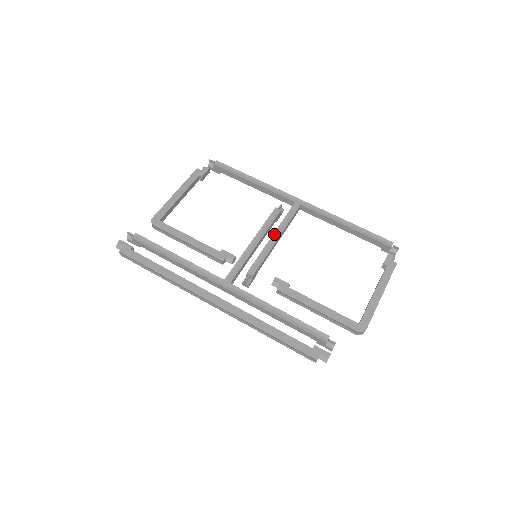
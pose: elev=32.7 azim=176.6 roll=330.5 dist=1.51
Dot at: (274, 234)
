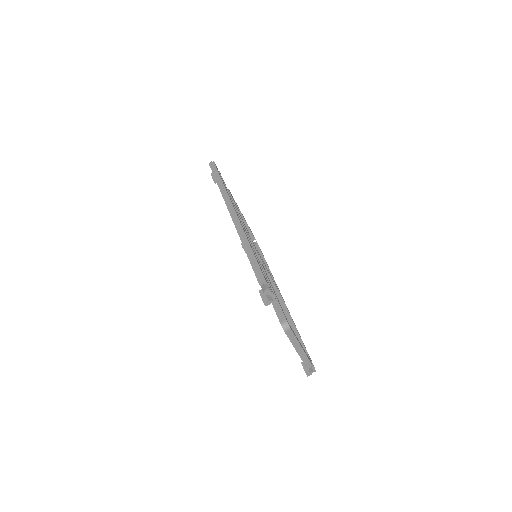
Dot at: occluded
